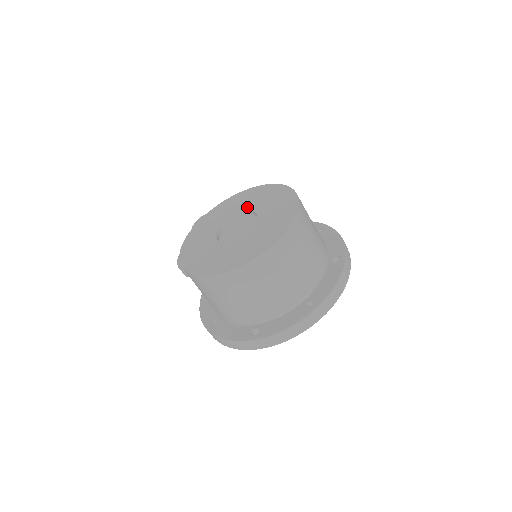
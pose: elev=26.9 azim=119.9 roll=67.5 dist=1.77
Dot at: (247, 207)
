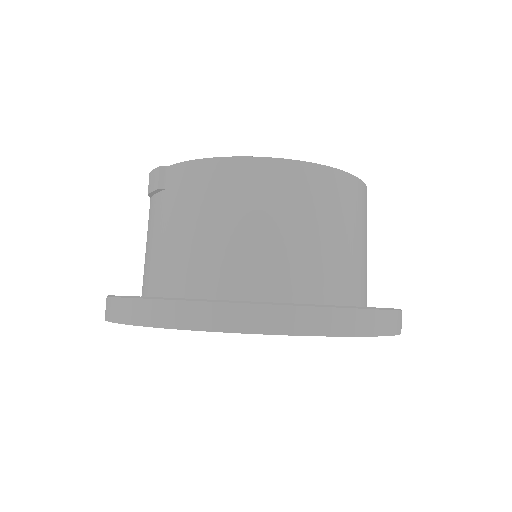
Dot at: occluded
